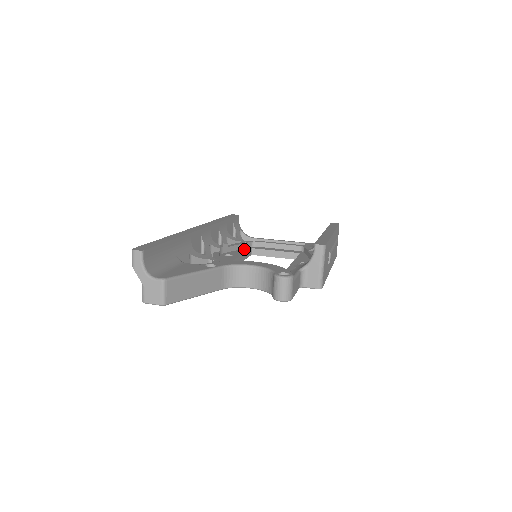
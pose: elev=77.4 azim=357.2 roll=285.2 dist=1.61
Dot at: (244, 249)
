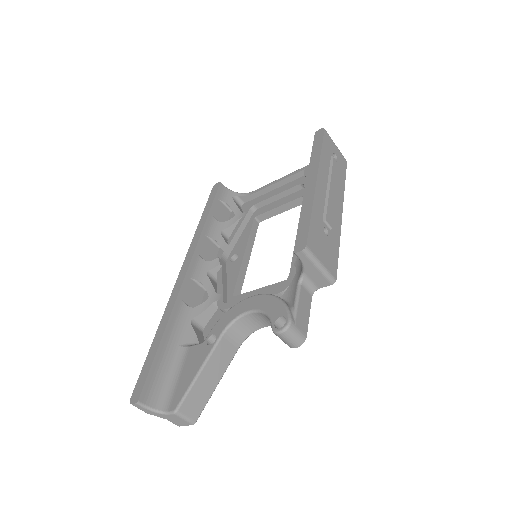
Dot at: (247, 227)
